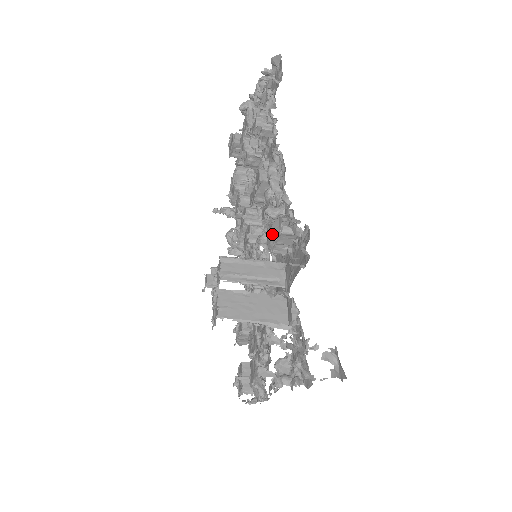
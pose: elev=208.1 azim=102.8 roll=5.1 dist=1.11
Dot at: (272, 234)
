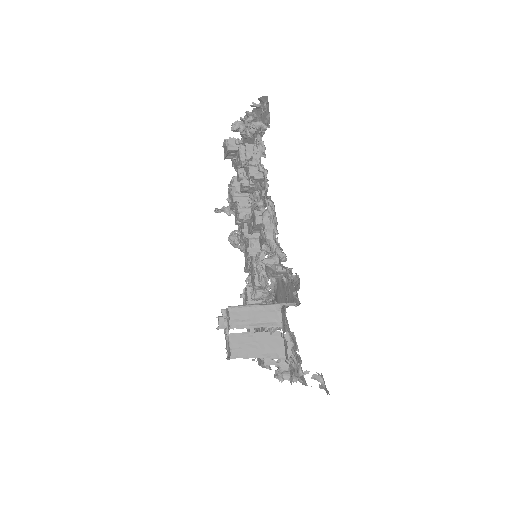
Dot at: (269, 269)
